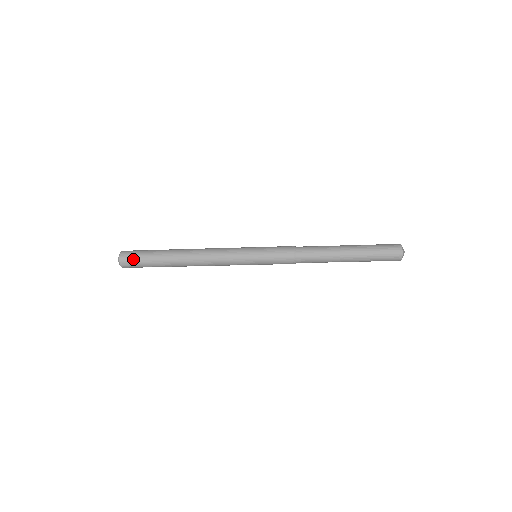
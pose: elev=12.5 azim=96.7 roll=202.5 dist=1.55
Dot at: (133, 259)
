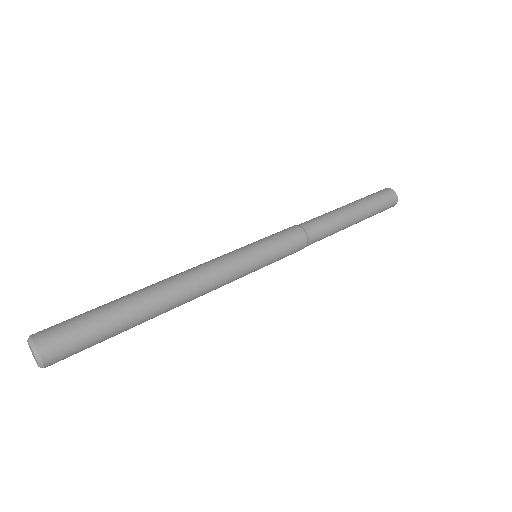
Dot at: (73, 350)
